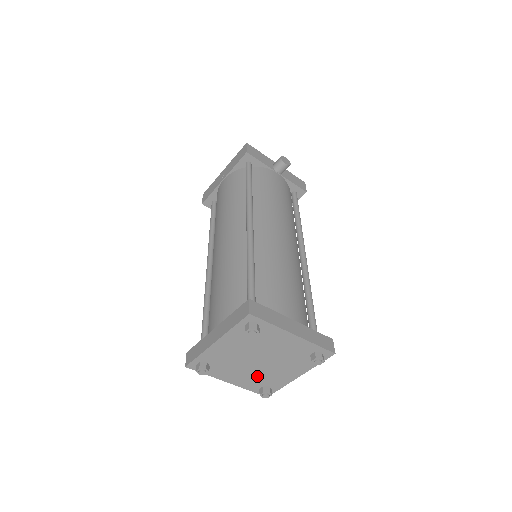
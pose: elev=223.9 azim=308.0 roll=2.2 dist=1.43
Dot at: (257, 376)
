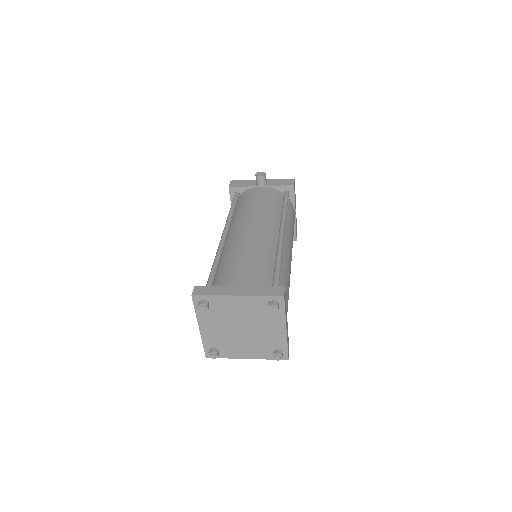
Dot at: (258, 344)
